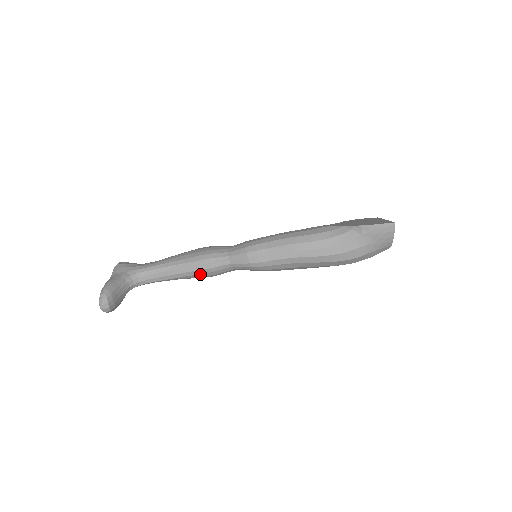
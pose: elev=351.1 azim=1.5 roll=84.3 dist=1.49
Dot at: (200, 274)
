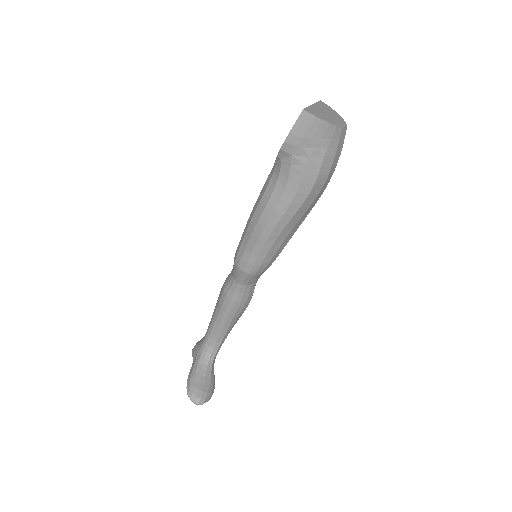
Dot at: (236, 311)
